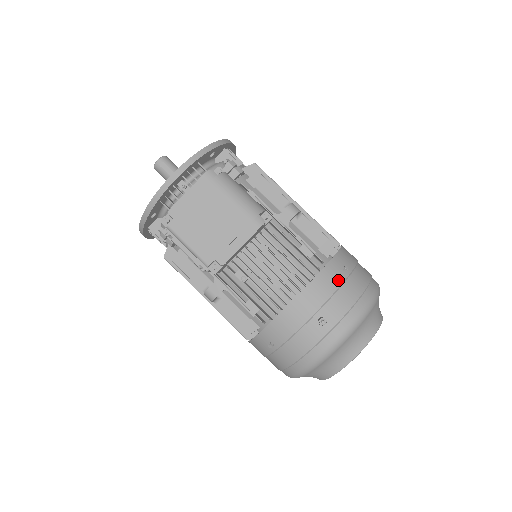
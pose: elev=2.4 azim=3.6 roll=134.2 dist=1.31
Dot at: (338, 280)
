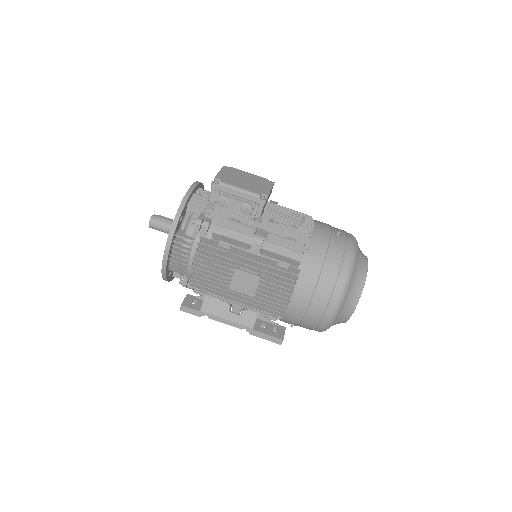
Dot at: occluded
